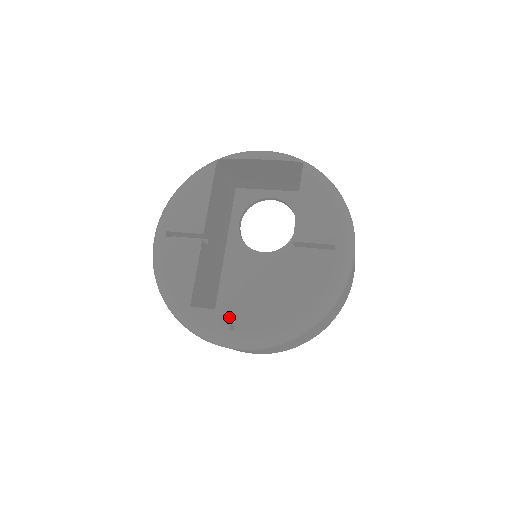
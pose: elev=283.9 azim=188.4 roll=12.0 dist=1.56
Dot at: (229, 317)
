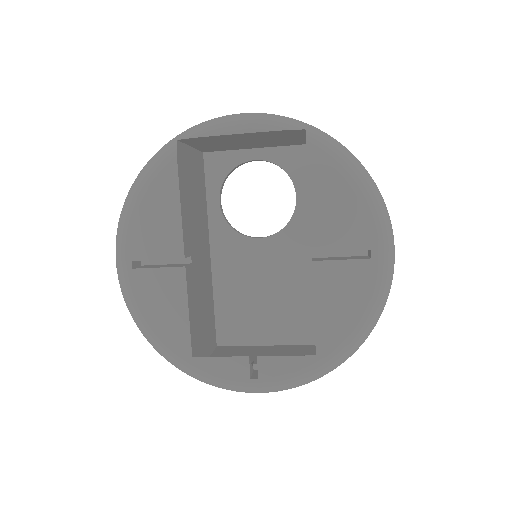
Dot at: (247, 364)
